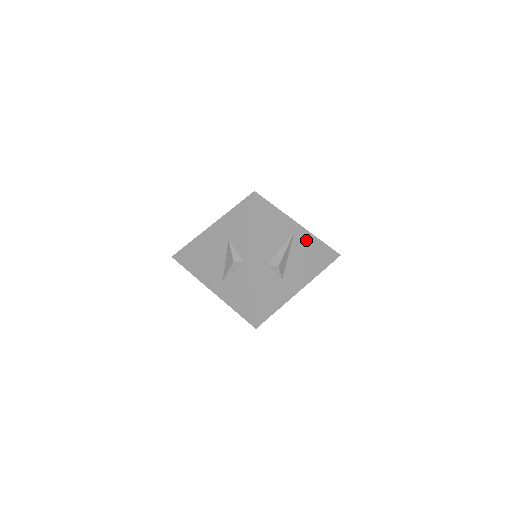
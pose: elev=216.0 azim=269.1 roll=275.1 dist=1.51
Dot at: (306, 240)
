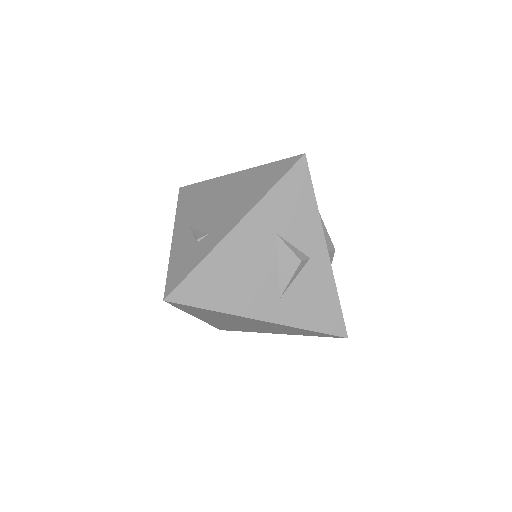
Dot at: occluded
